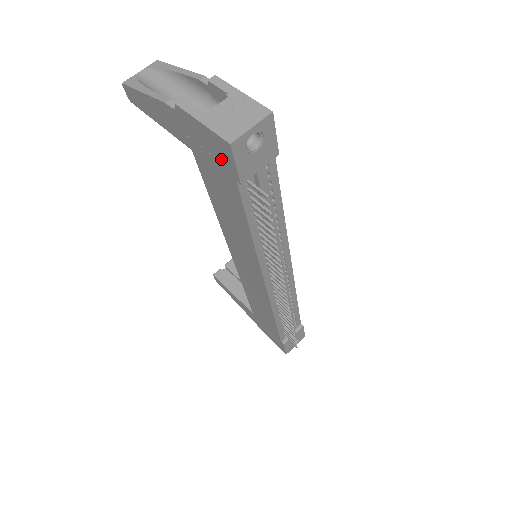
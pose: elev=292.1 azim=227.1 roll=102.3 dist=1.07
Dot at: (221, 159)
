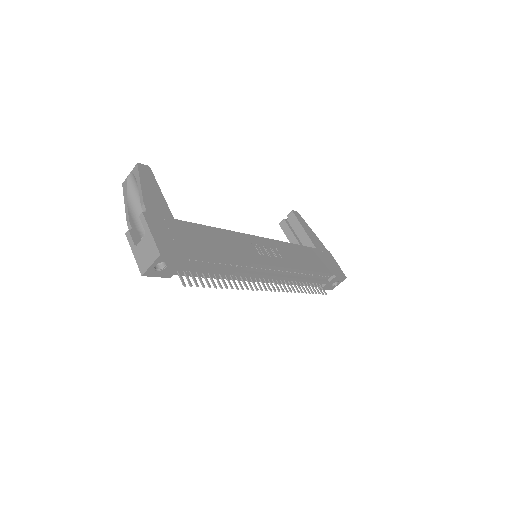
Dot at: occluded
